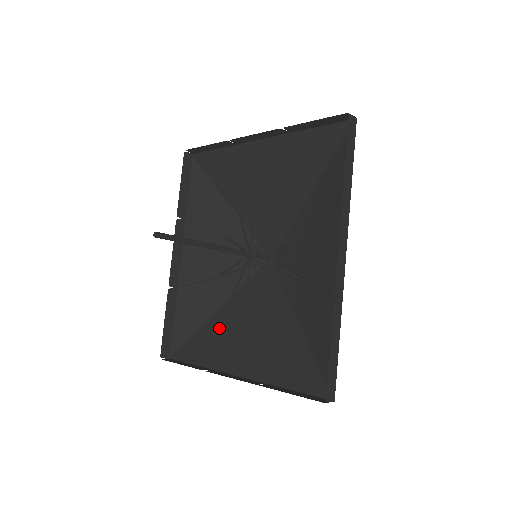
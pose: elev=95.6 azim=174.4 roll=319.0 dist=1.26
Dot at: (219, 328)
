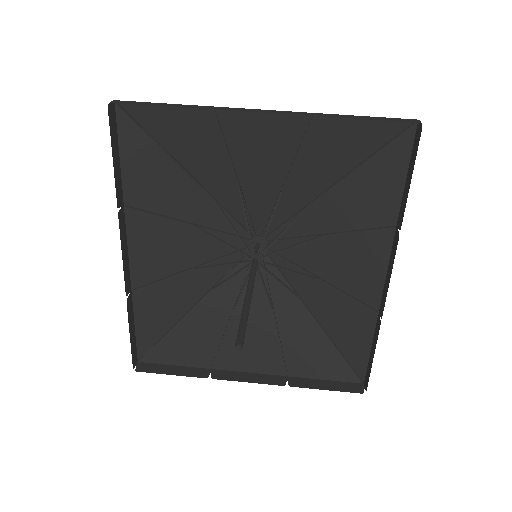
Dot at: (204, 325)
